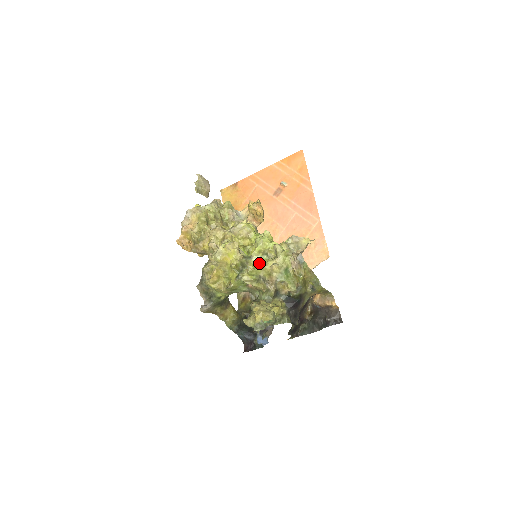
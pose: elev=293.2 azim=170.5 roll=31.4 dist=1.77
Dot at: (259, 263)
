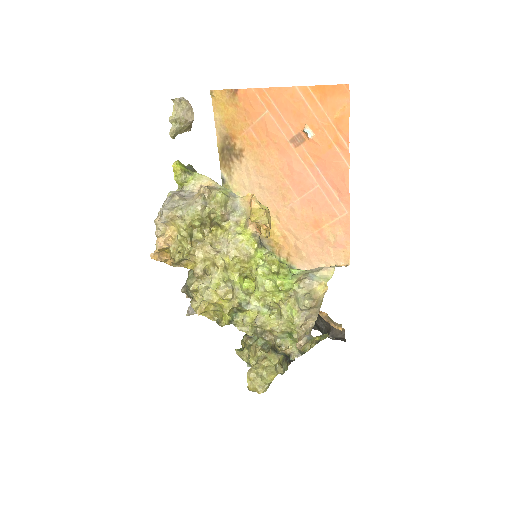
Dot at: (257, 324)
